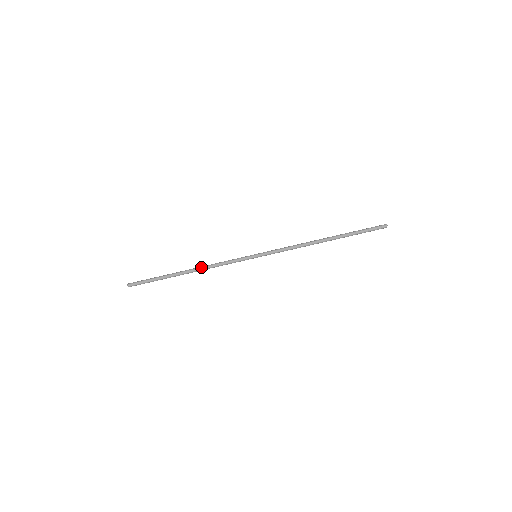
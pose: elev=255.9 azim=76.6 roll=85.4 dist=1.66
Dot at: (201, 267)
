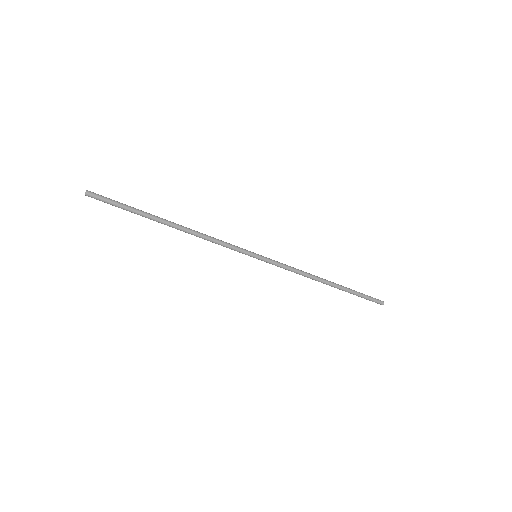
Dot at: (191, 232)
